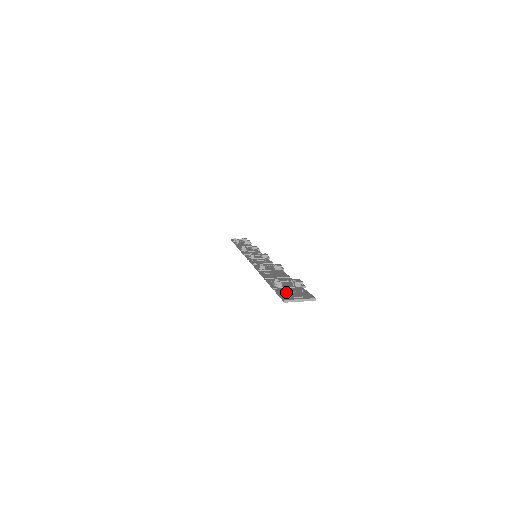
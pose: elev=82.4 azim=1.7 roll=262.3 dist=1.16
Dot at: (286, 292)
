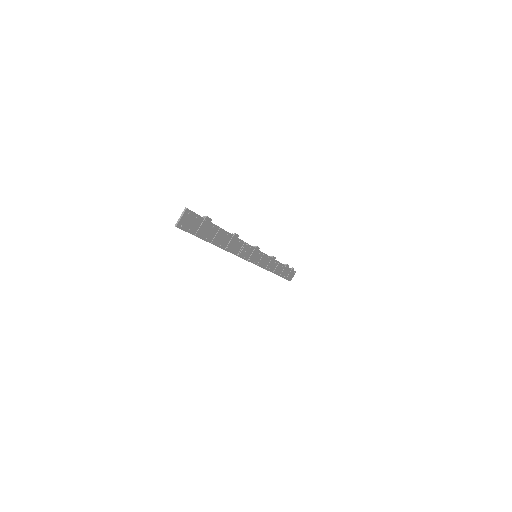
Dot at: (187, 226)
